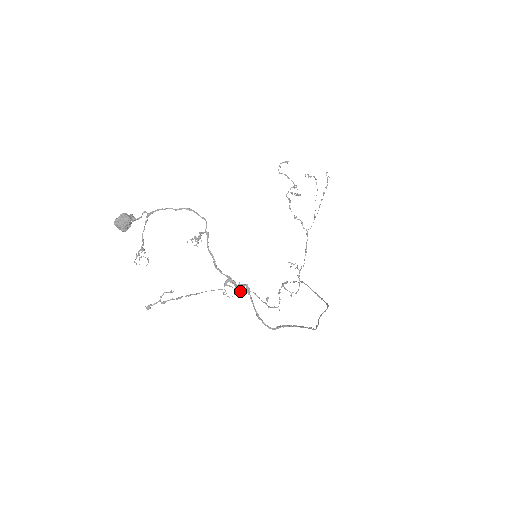
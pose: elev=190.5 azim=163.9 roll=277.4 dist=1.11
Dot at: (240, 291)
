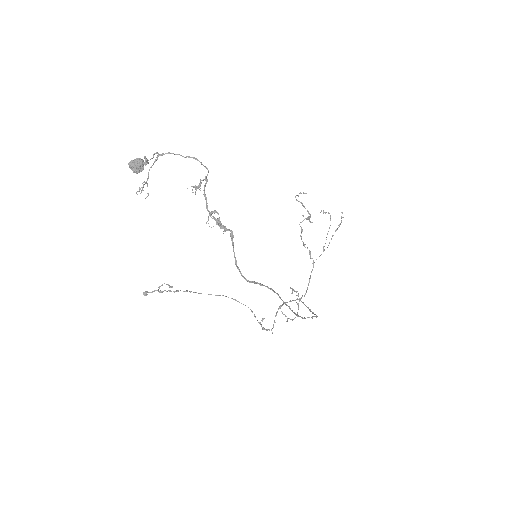
Dot at: (223, 228)
